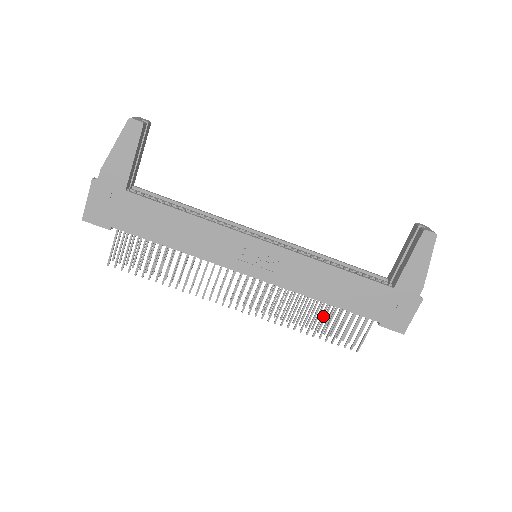
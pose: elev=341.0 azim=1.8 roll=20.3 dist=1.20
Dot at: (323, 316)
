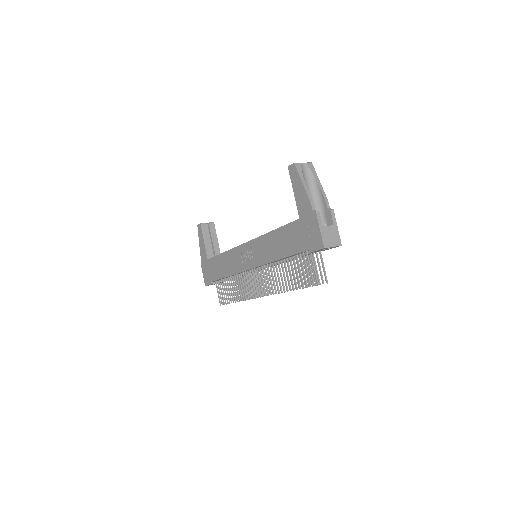
Dot at: (289, 270)
